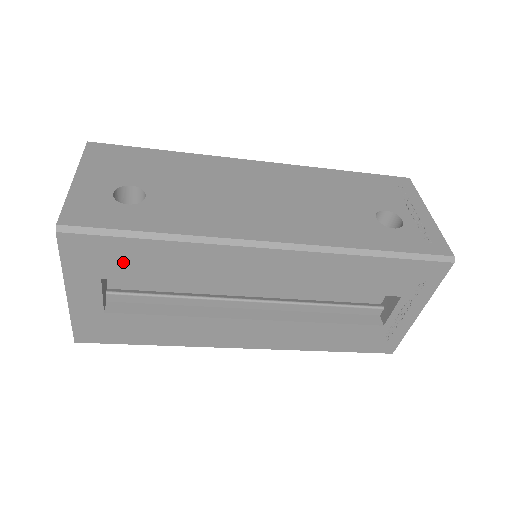
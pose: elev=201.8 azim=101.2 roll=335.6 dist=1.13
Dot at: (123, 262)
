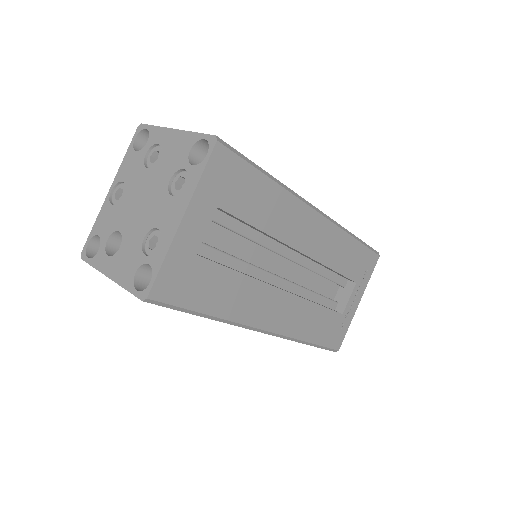
Dot at: (241, 193)
